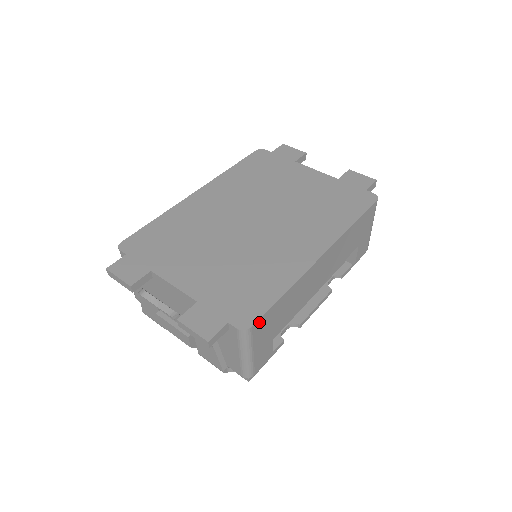
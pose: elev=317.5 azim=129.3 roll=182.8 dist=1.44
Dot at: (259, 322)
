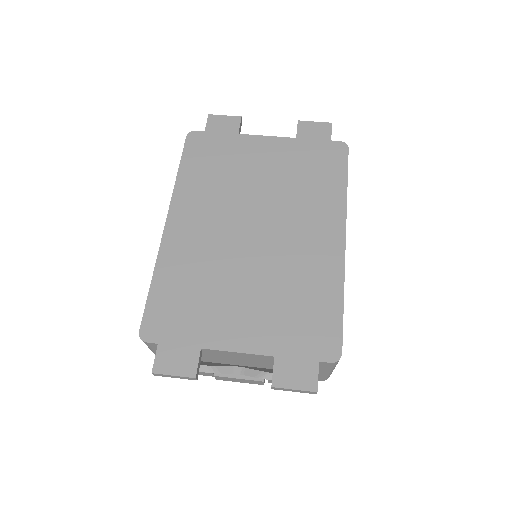
Dot at: (341, 343)
